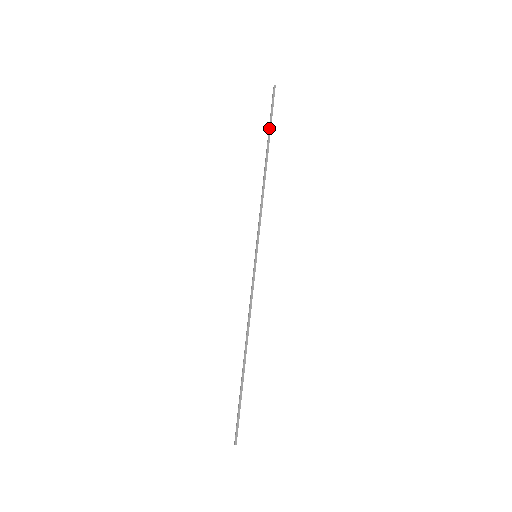
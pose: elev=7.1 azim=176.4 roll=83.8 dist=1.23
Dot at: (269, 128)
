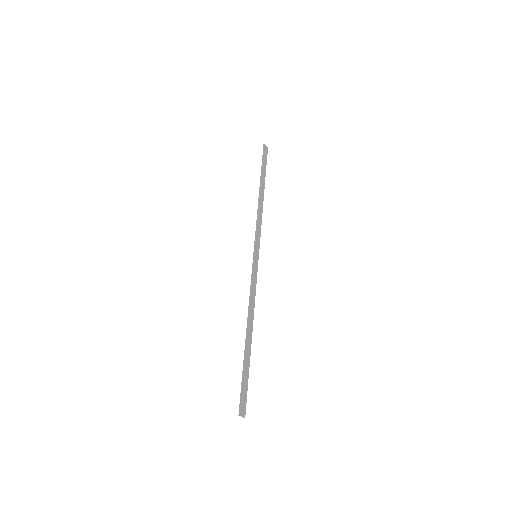
Dot at: (261, 170)
